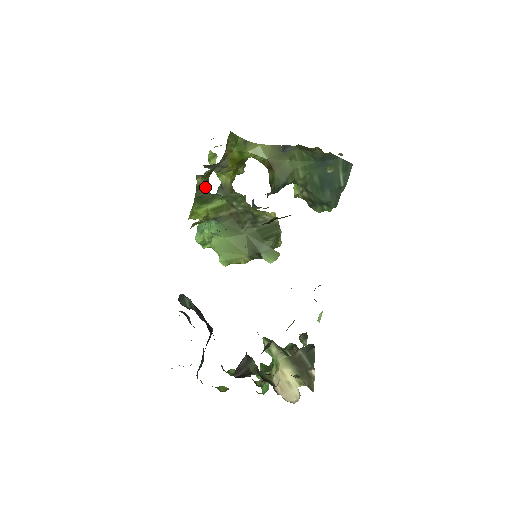
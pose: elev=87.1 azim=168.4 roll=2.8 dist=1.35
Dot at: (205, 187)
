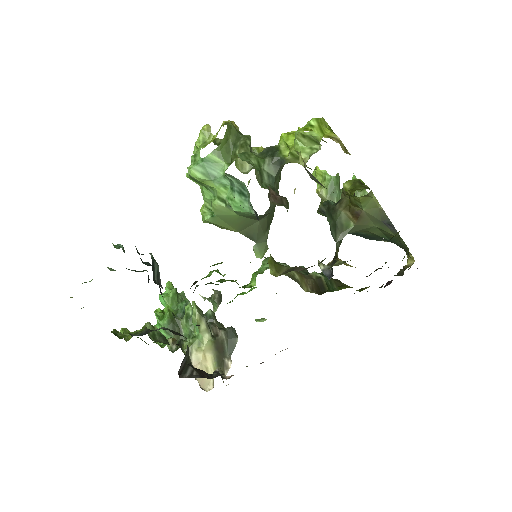
Dot at: occluded
